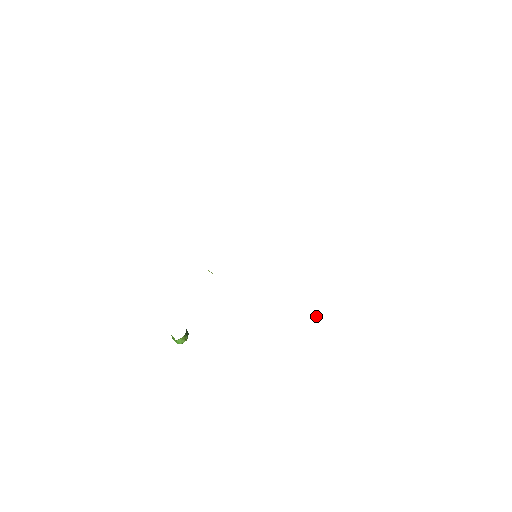
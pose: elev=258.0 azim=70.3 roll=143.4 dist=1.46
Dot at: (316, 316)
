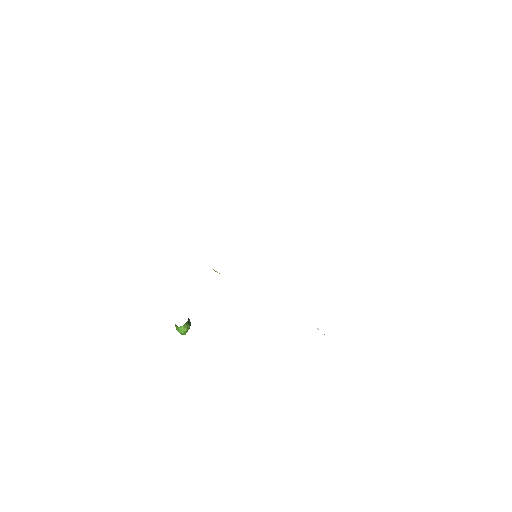
Dot at: (317, 328)
